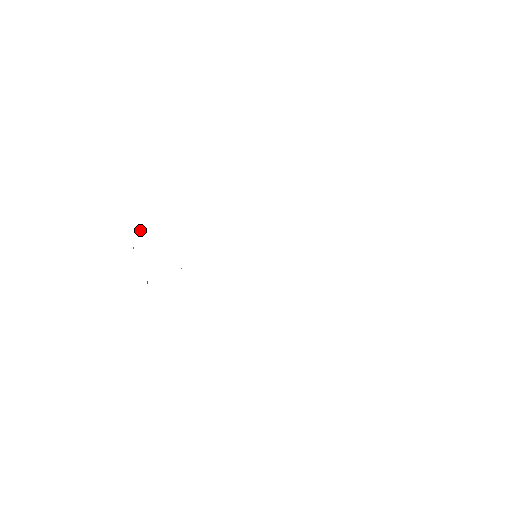
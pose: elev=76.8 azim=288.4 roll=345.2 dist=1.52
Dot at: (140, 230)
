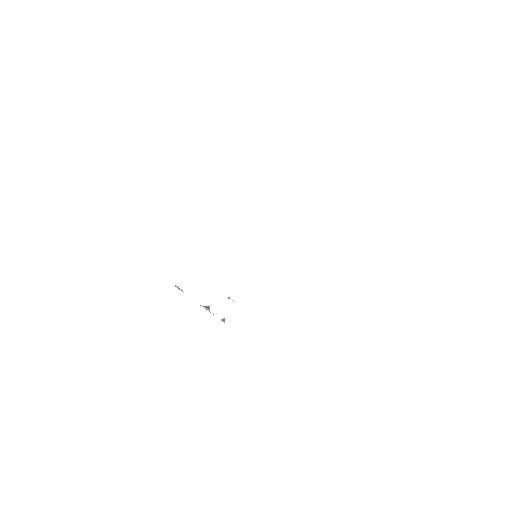
Dot at: (180, 289)
